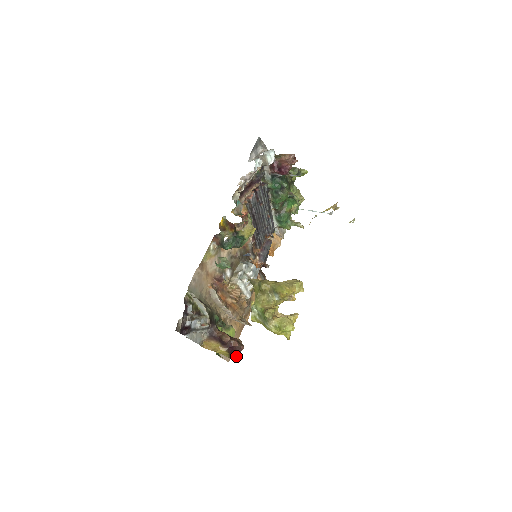
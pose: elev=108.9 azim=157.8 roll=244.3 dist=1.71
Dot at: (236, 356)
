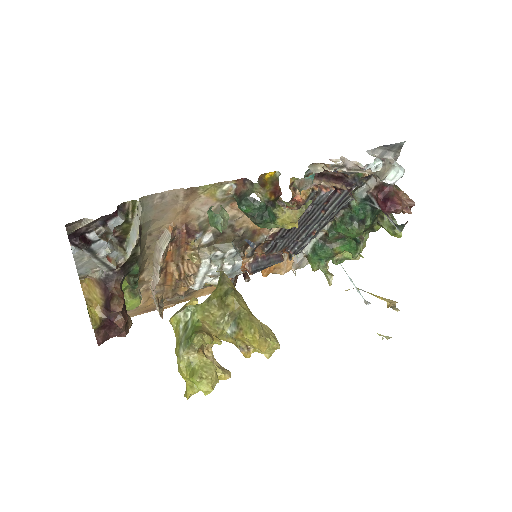
Dot at: (105, 336)
